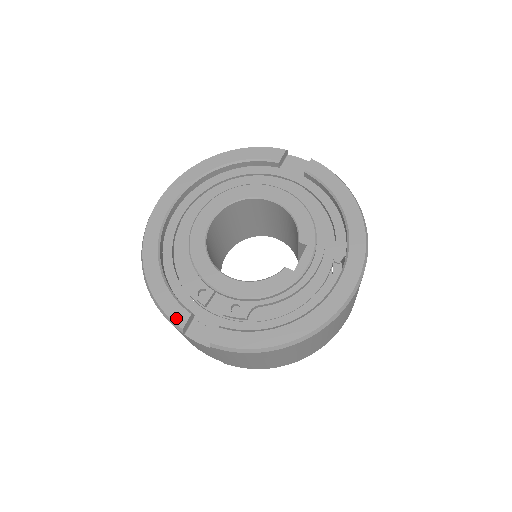
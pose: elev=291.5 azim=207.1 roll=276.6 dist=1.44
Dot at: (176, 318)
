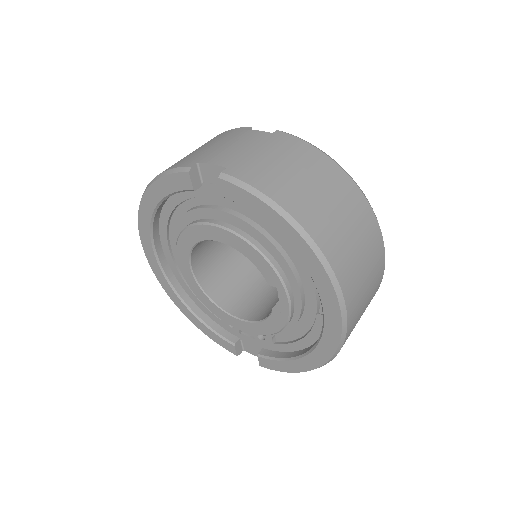
Dot at: (228, 349)
